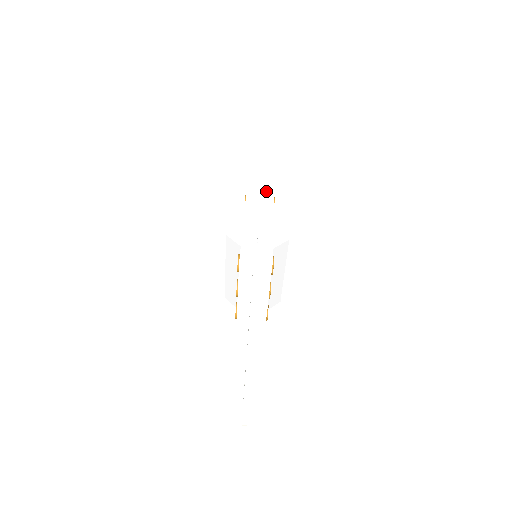
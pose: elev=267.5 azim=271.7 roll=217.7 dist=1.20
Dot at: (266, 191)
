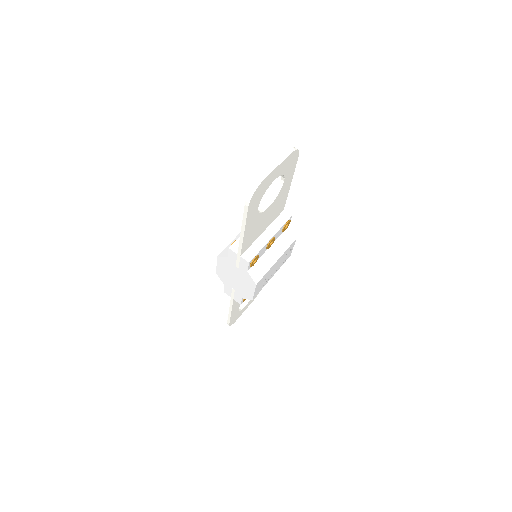
Dot at: occluded
